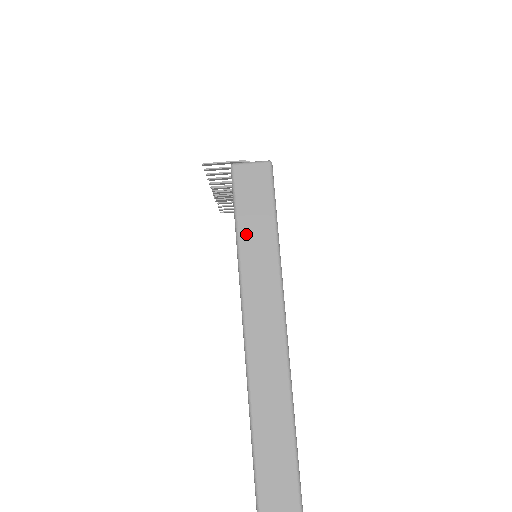
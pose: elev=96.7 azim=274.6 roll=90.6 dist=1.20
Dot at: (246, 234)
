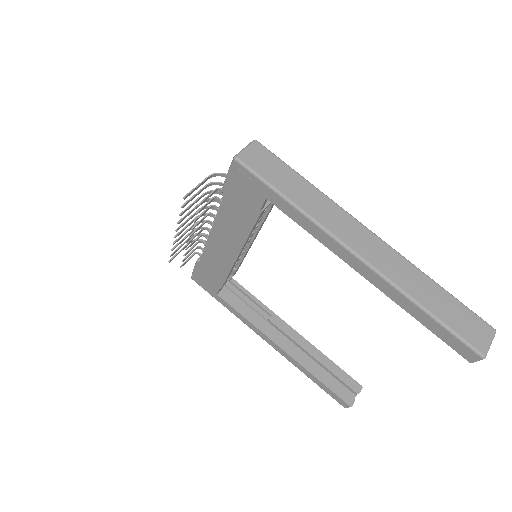
Dot at: (290, 193)
